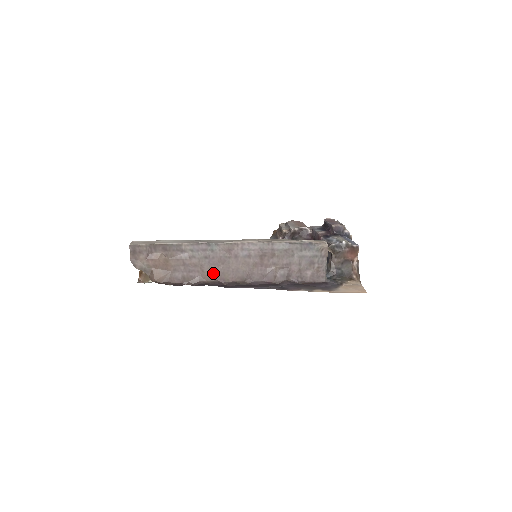
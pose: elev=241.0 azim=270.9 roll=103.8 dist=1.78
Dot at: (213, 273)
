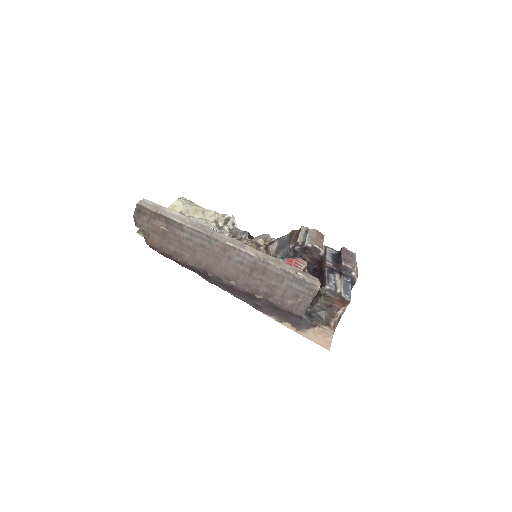
Dot at: (203, 261)
